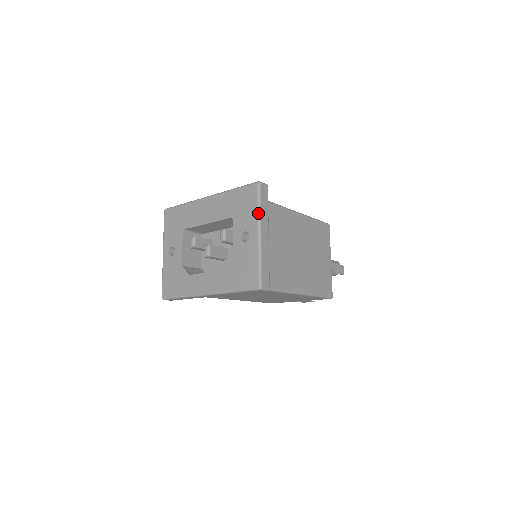
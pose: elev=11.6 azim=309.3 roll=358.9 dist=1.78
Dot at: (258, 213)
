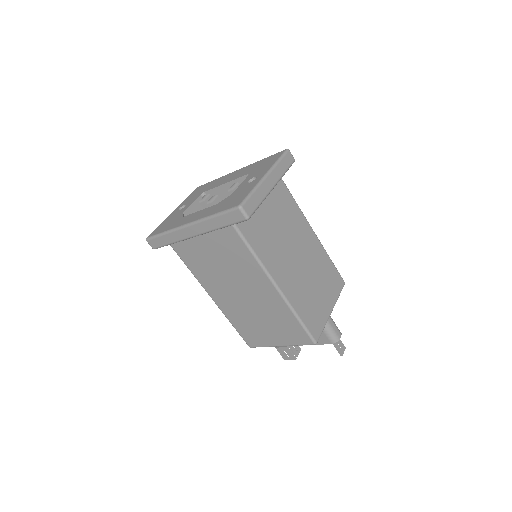
Dot at: (274, 164)
